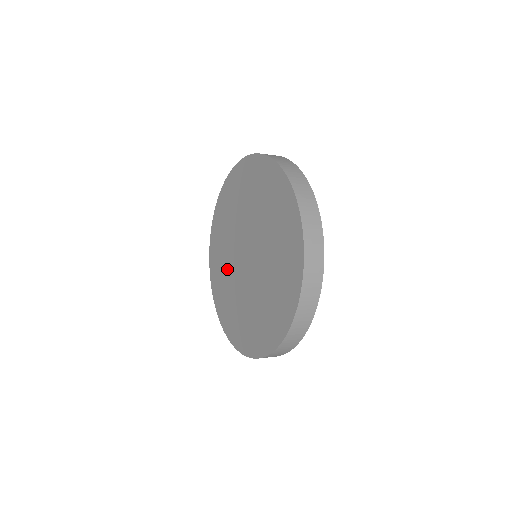
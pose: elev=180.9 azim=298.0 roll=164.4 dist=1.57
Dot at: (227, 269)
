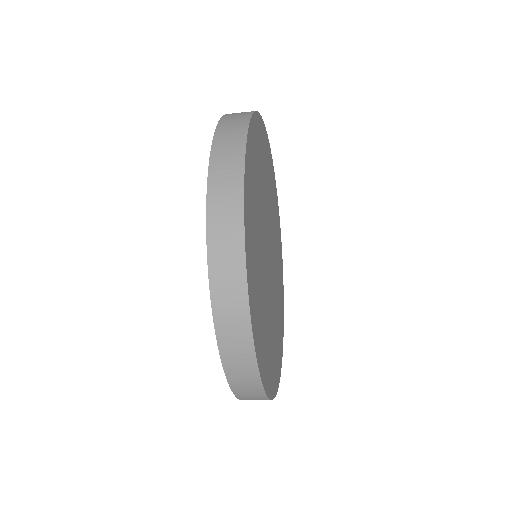
Dot at: occluded
